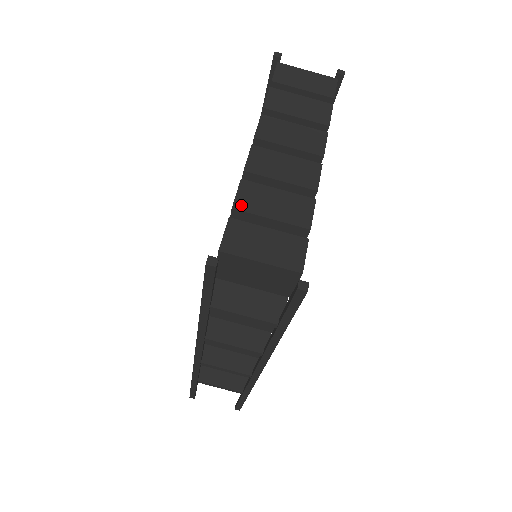
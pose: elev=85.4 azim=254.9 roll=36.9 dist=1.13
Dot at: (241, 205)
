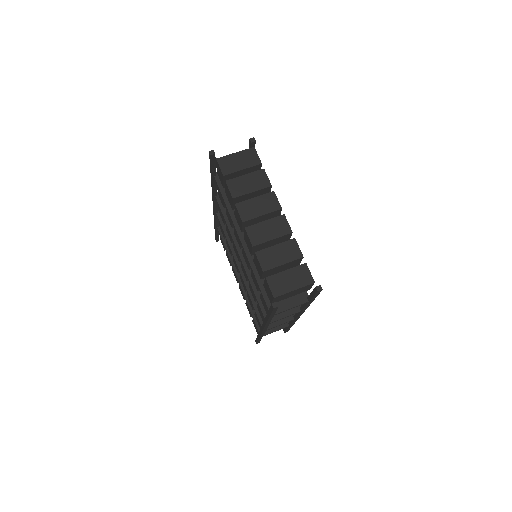
Dot at: (266, 267)
